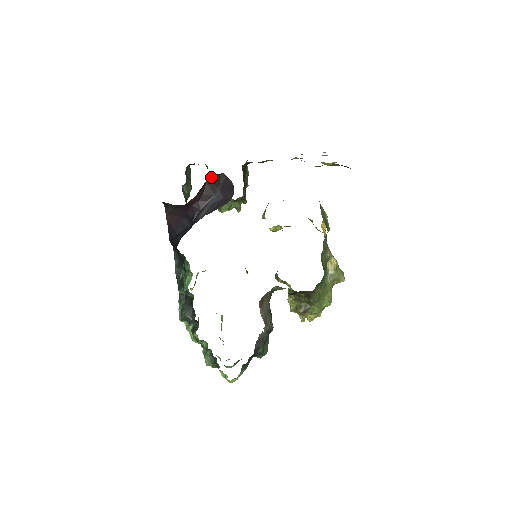
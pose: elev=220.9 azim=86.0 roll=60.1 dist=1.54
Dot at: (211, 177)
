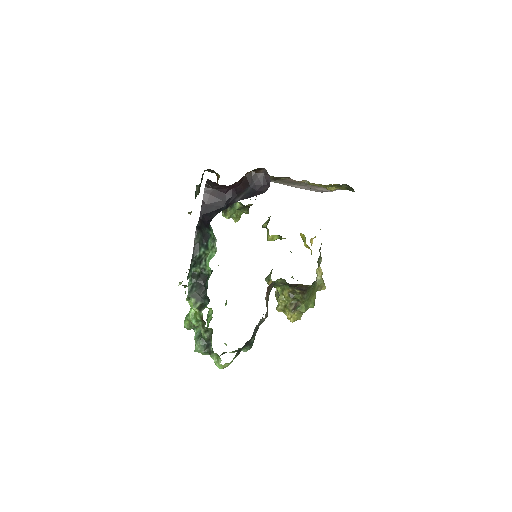
Dot at: (254, 169)
